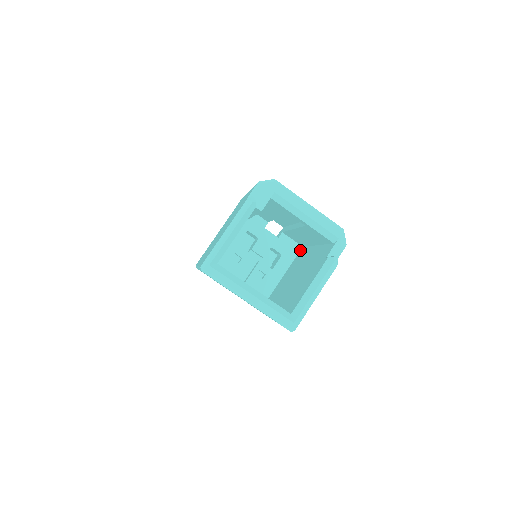
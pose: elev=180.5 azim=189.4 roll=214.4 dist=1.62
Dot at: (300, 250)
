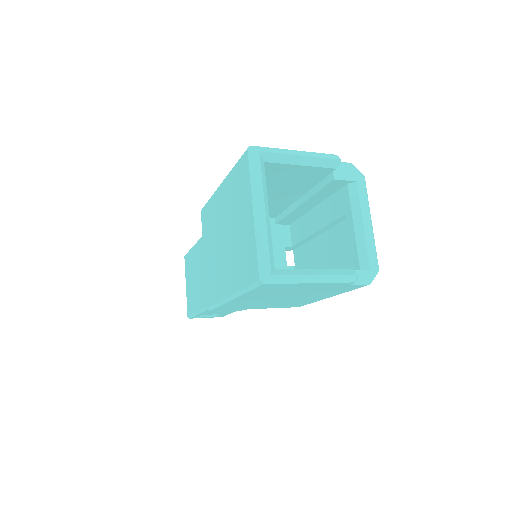
Dot at: occluded
